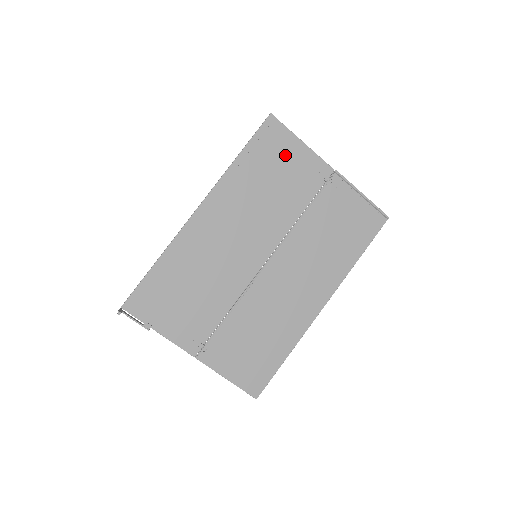
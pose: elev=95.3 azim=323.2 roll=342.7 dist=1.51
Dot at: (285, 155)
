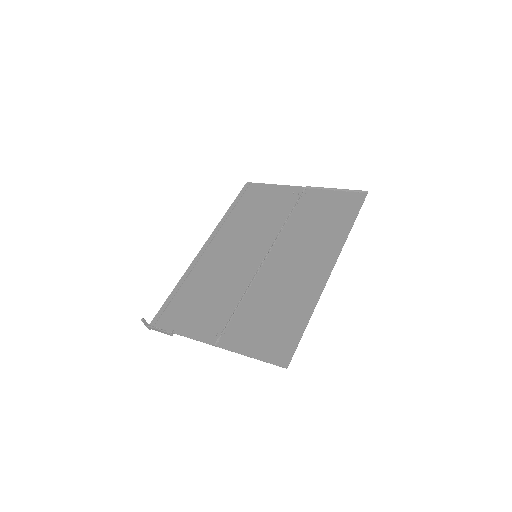
Dot at: (263, 195)
